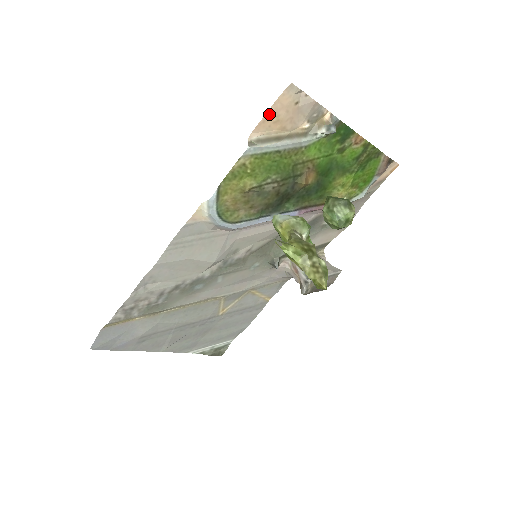
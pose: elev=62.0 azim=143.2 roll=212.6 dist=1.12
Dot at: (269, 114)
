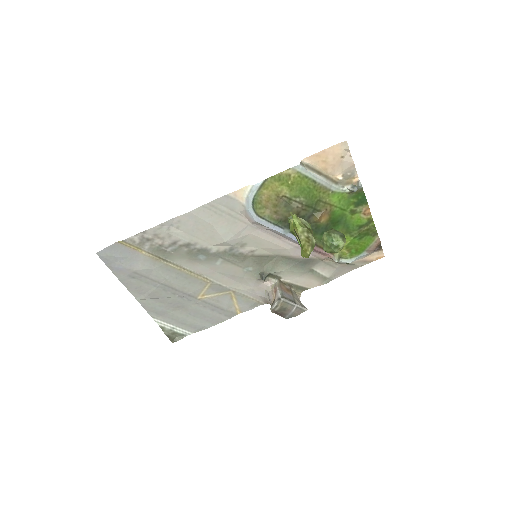
Dot at: (323, 153)
